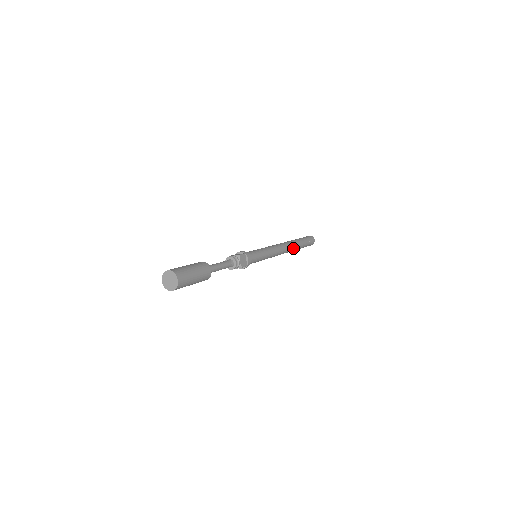
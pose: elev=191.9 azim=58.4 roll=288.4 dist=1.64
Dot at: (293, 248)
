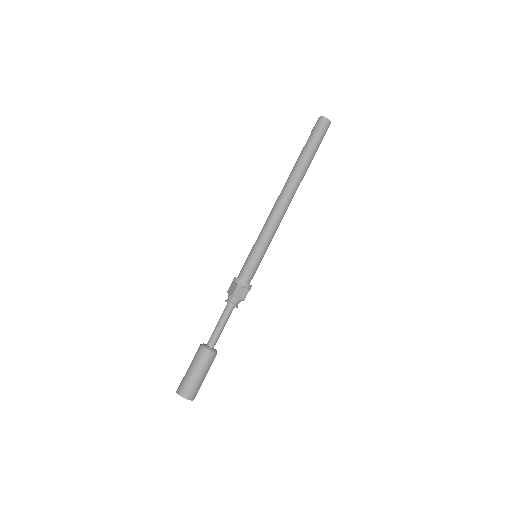
Dot at: (299, 181)
